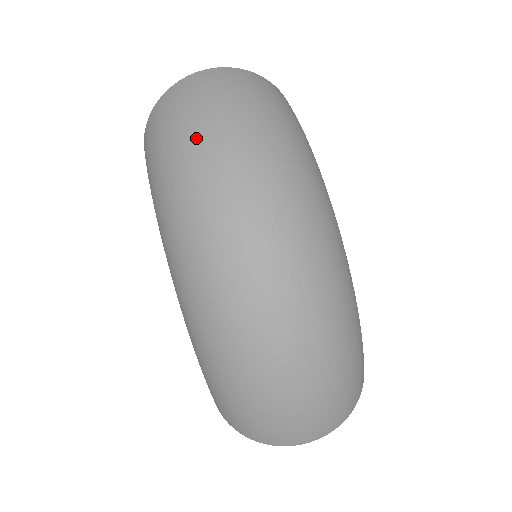
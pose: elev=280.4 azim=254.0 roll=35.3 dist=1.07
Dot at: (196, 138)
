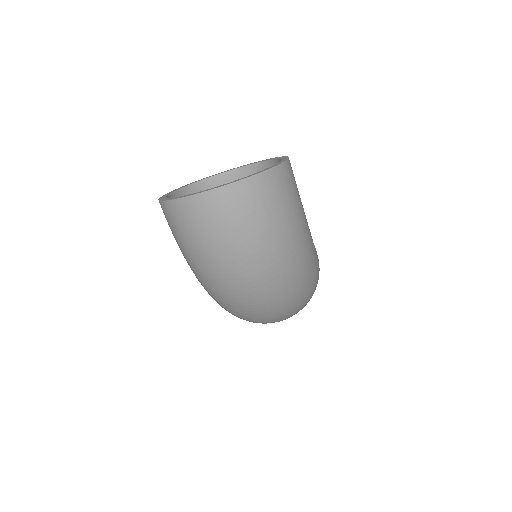
Dot at: (221, 266)
